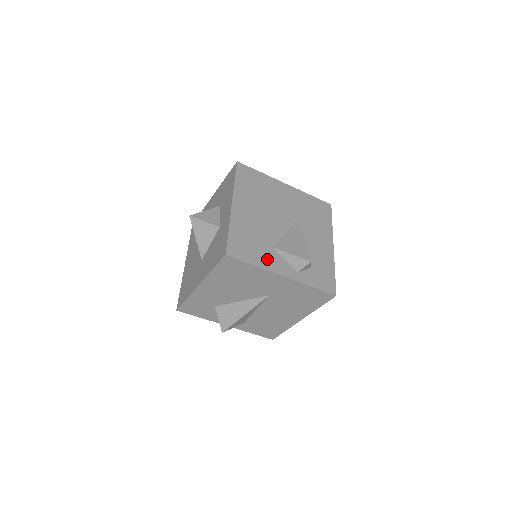
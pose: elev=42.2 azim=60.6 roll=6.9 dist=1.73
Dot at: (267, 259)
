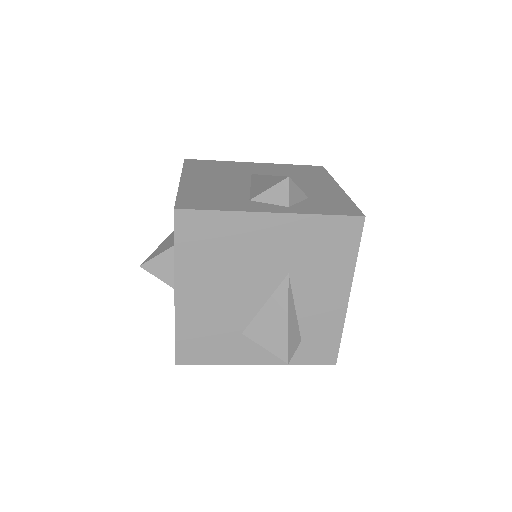
Dot at: (233, 352)
